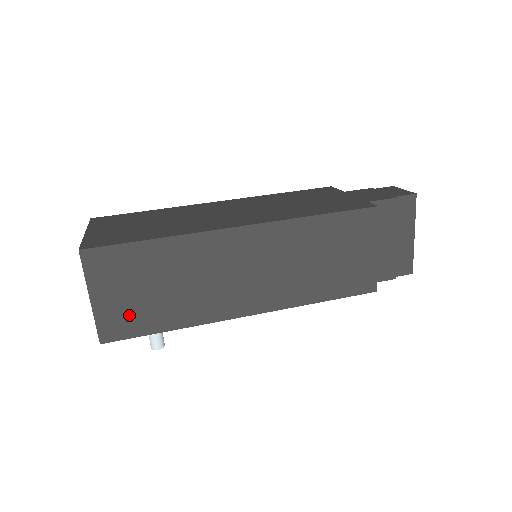
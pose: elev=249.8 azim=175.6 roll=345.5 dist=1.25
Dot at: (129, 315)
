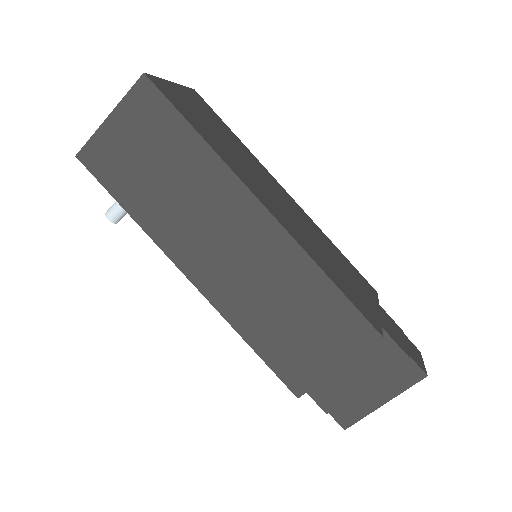
Dot at: (117, 163)
